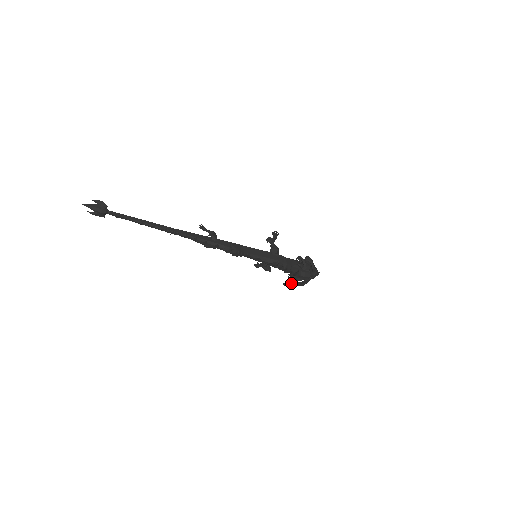
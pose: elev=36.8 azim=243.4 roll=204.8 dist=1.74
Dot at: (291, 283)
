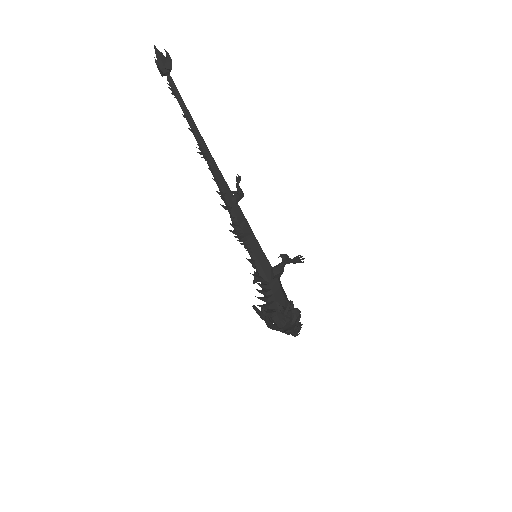
Dot at: (260, 313)
